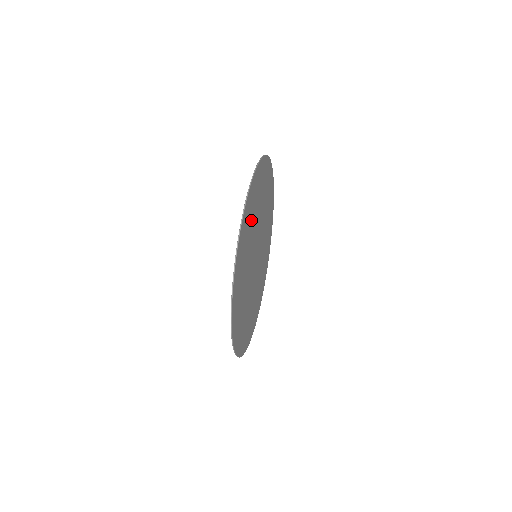
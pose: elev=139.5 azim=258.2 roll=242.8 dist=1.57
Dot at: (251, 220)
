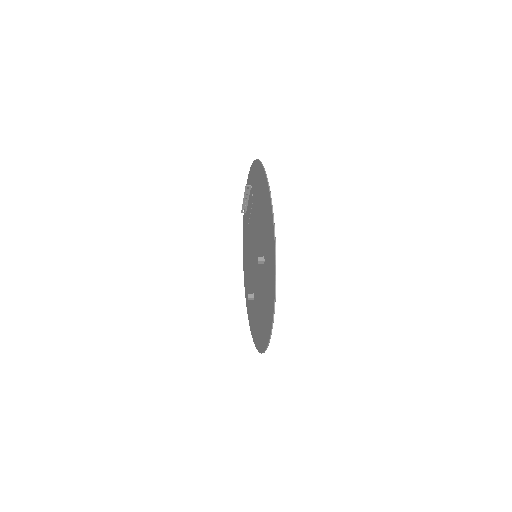
Dot at: occluded
